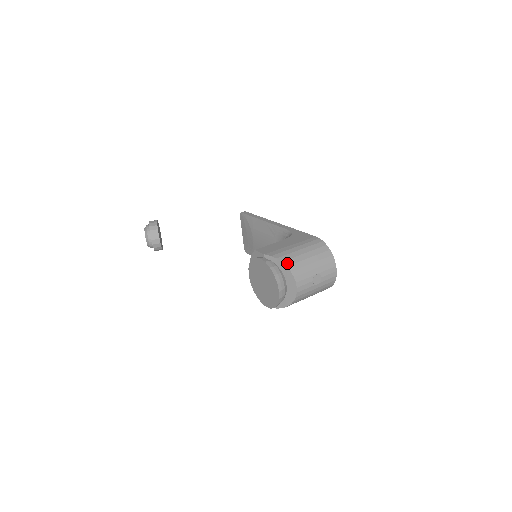
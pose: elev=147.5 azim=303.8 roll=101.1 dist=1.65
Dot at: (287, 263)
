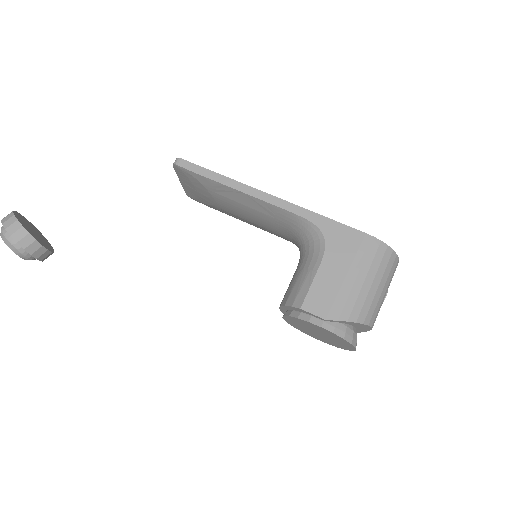
Dot at: (362, 319)
